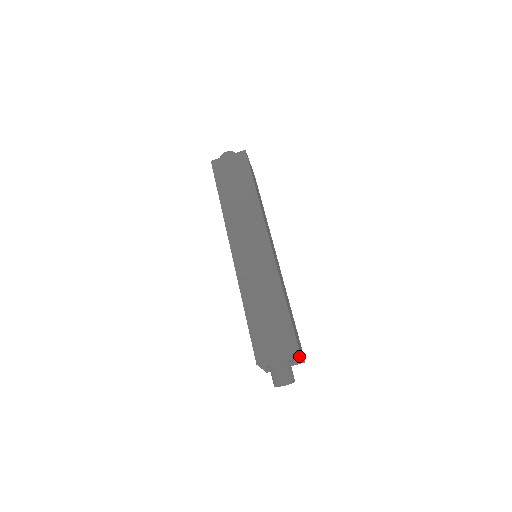
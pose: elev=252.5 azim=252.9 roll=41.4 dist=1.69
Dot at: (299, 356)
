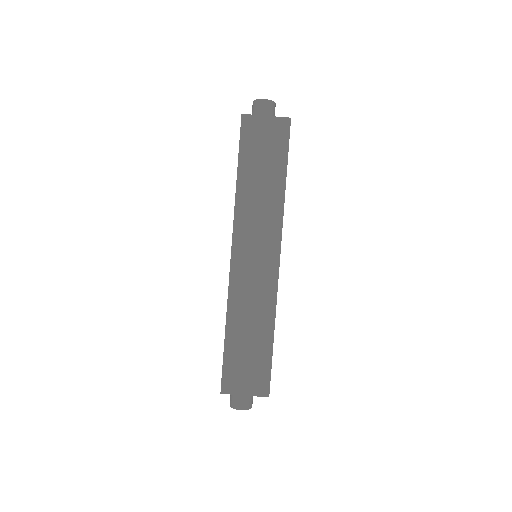
Dot at: occluded
